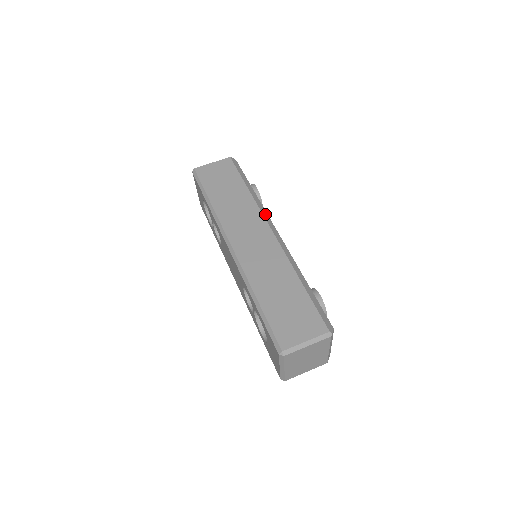
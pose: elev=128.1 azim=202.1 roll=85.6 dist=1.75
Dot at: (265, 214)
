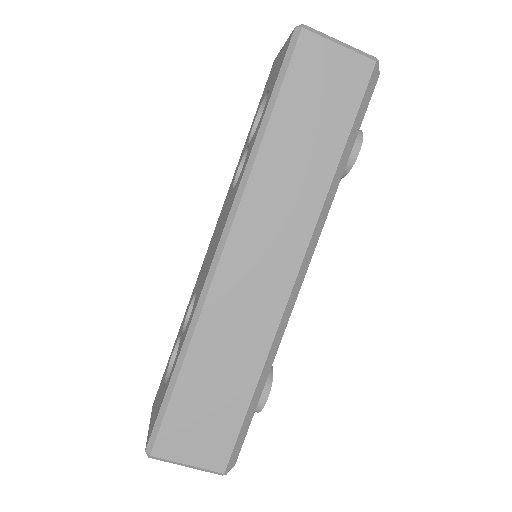
Dot at: (317, 233)
